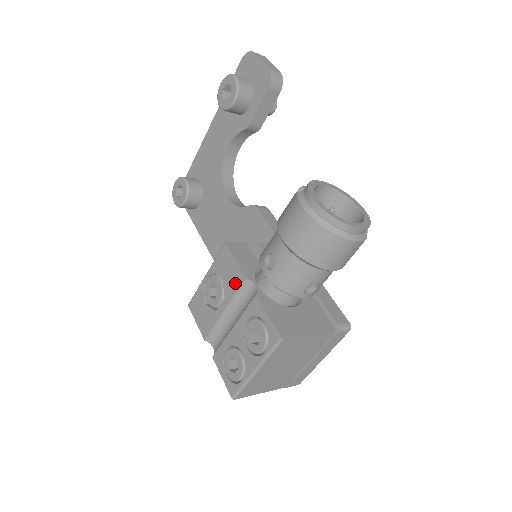
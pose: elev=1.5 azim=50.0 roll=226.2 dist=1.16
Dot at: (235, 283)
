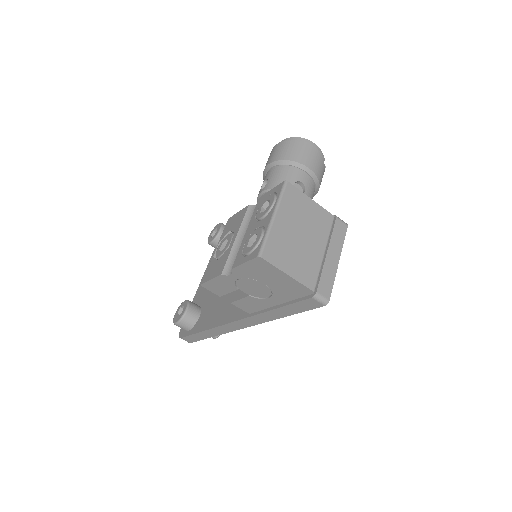
Dot at: (241, 217)
